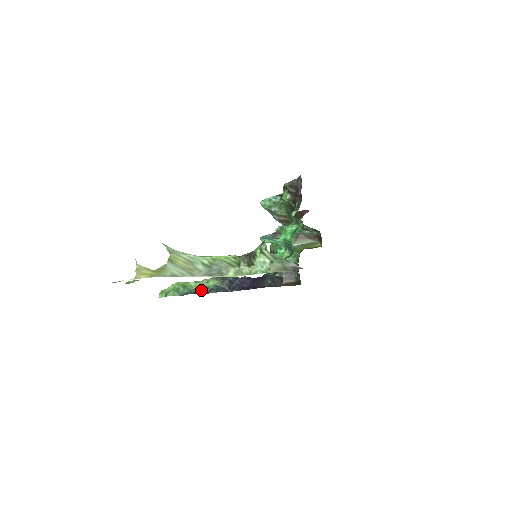
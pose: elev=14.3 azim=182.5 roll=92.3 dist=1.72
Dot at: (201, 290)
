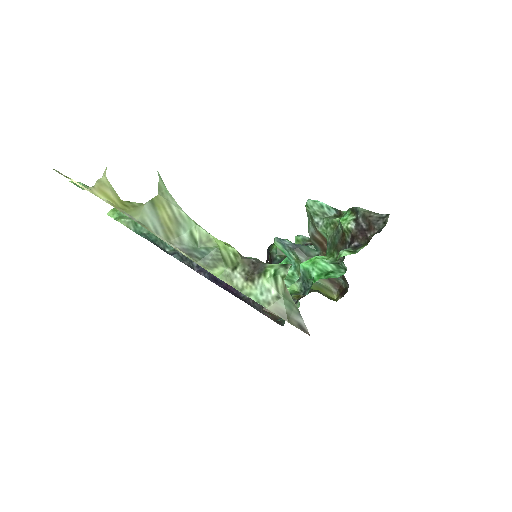
Dot at: (164, 243)
